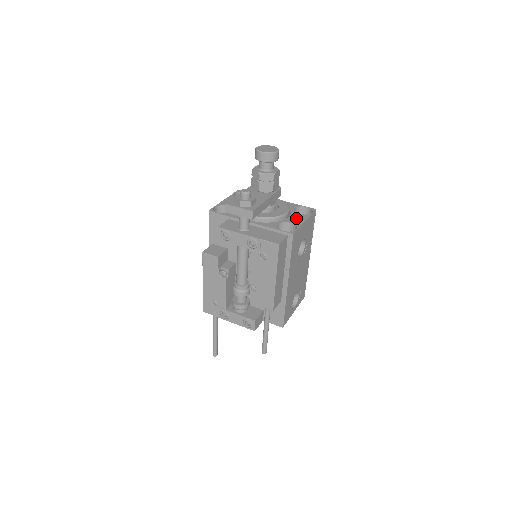
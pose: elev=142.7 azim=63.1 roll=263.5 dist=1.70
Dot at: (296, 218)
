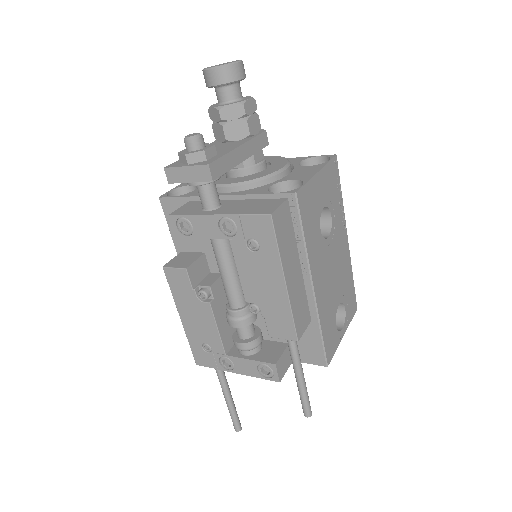
Dot at: (302, 172)
